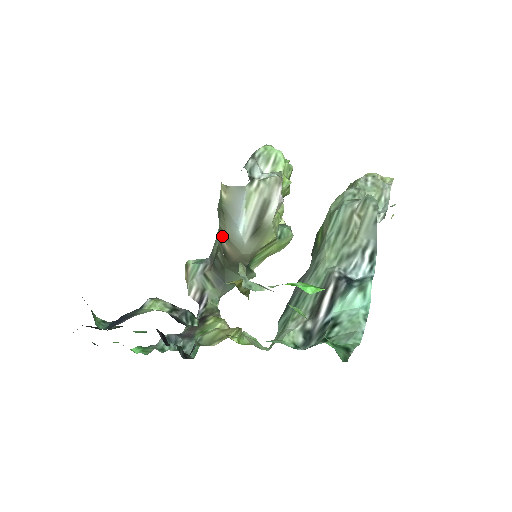
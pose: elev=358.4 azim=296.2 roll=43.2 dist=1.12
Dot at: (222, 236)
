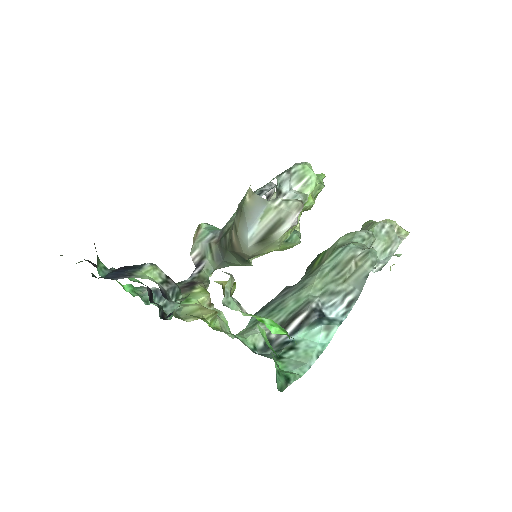
Dot at: (234, 228)
